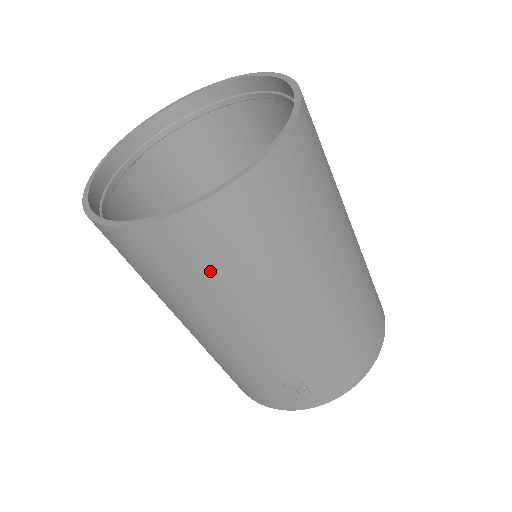
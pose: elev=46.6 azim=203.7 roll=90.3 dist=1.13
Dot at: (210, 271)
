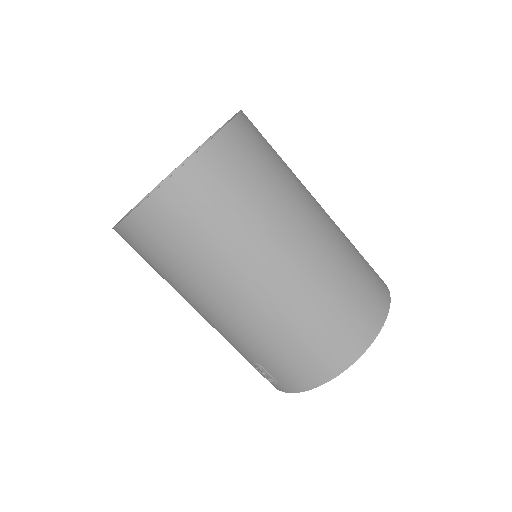
Dot at: (153, 264)
